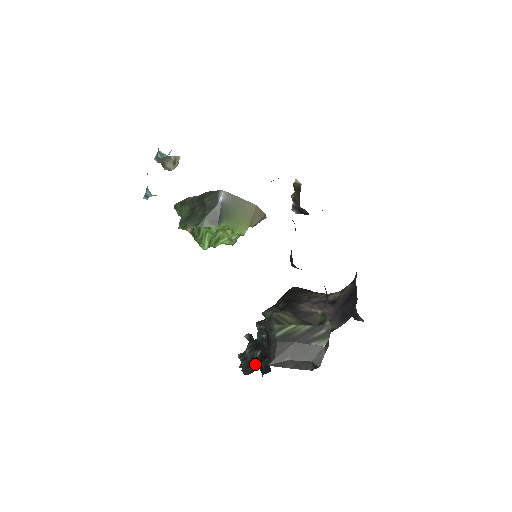
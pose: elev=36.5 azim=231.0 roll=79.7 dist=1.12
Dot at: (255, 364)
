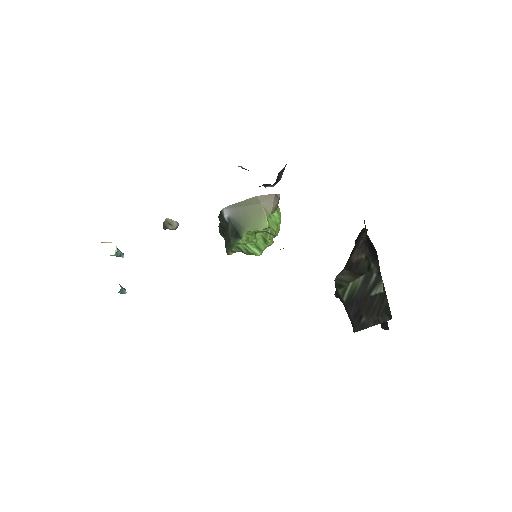
Dot at: occluded
